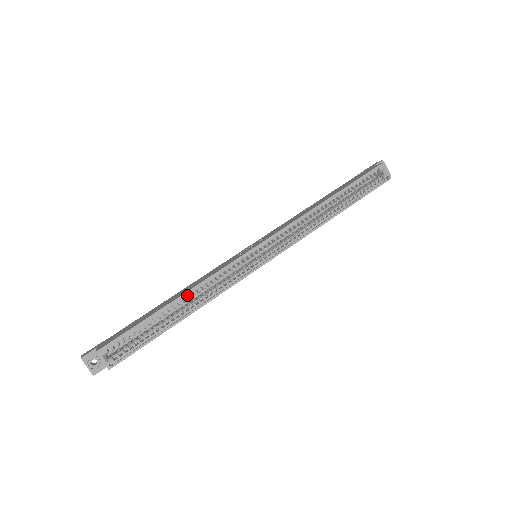
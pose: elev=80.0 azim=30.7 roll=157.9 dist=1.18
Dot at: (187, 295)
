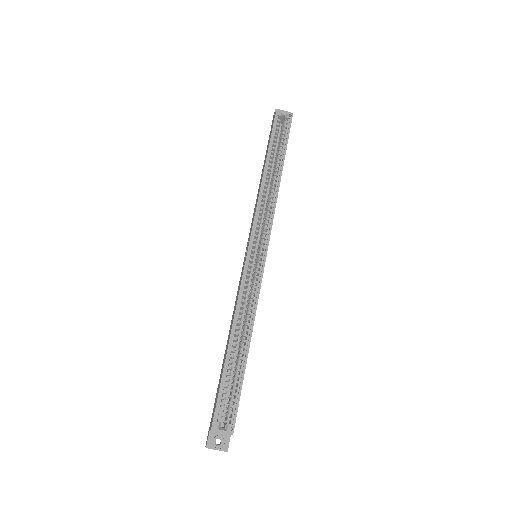
Dot at: (235, 328)
